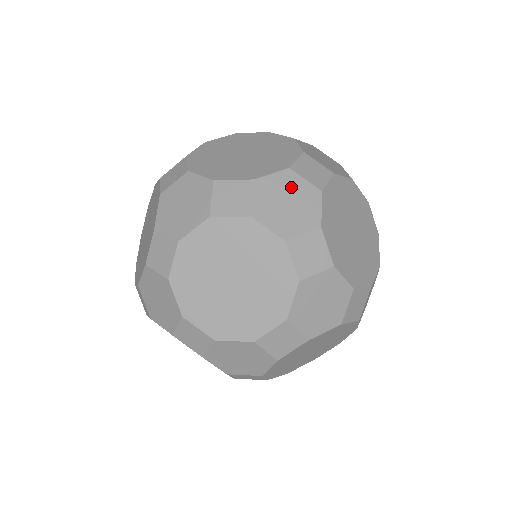
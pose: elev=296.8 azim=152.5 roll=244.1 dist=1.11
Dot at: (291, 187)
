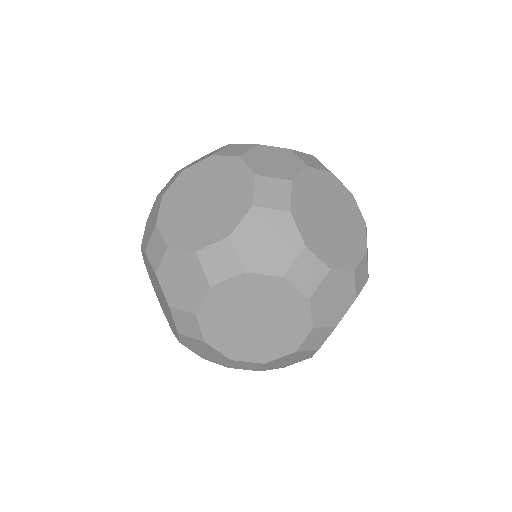
Dot at: (345, 287)
